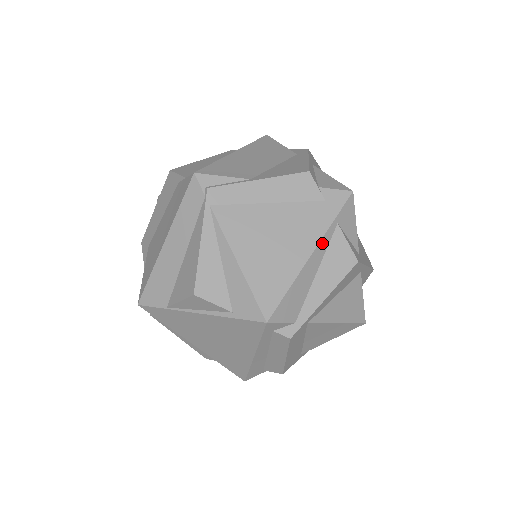
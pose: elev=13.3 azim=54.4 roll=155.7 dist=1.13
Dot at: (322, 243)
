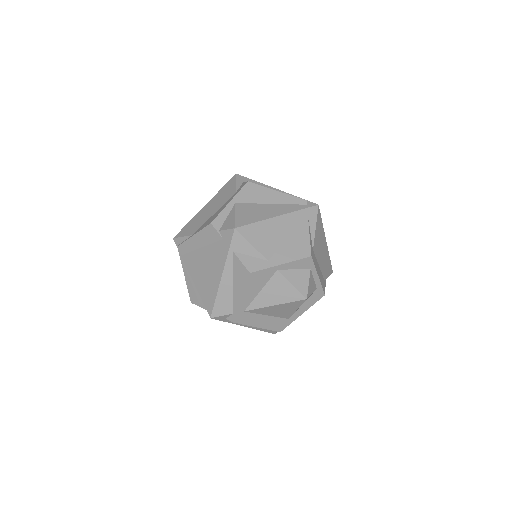
Dot at: (227, 267)
